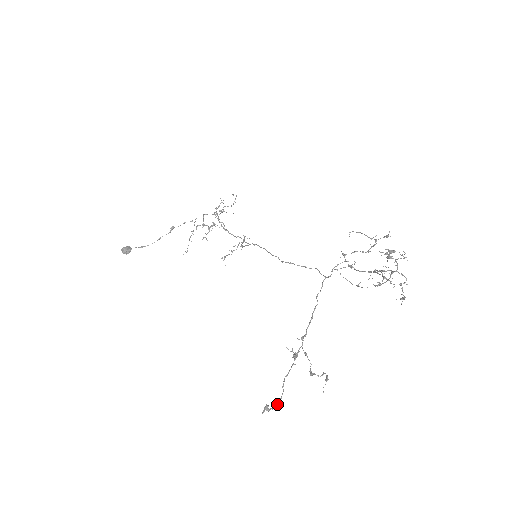
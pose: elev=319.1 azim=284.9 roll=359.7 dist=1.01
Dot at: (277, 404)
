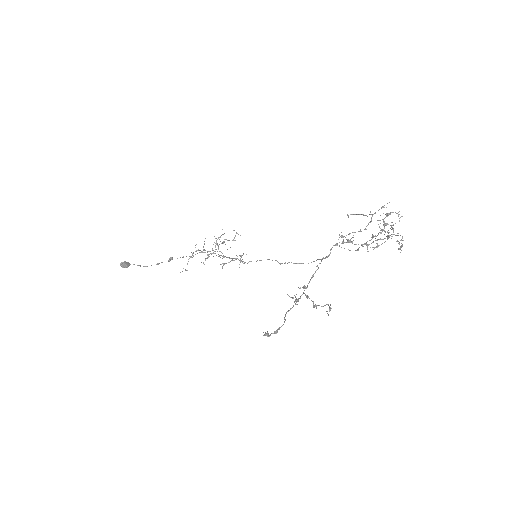
Dot at: (279, 329)
